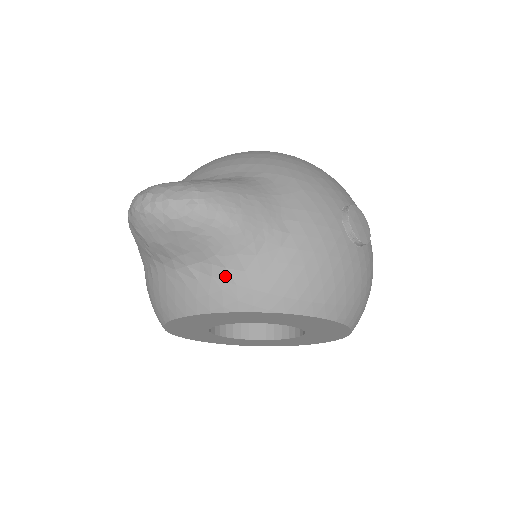
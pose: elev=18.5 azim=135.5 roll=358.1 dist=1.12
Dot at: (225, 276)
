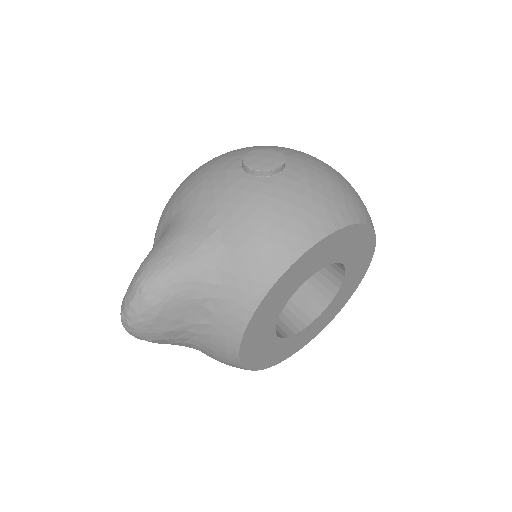
Dot at: (218, 303)
